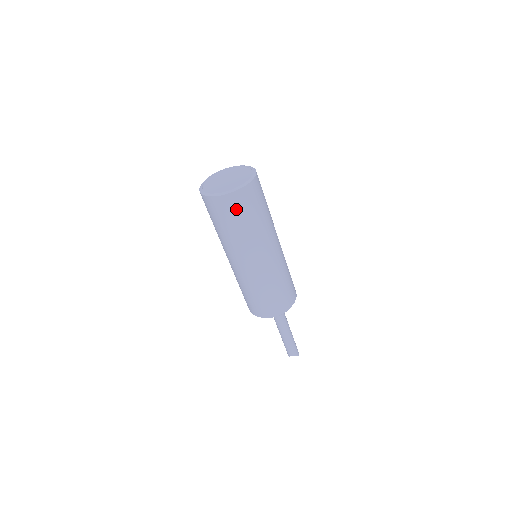
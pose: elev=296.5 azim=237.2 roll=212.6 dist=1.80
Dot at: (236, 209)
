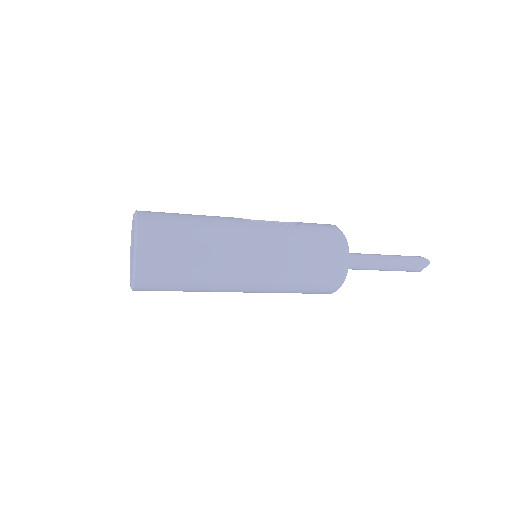
Dot at: (161, 275)
